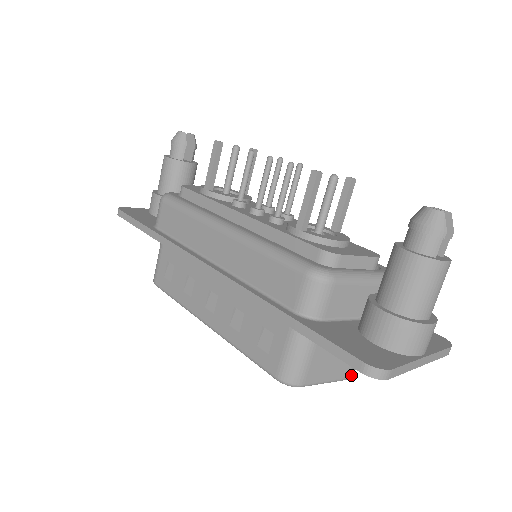
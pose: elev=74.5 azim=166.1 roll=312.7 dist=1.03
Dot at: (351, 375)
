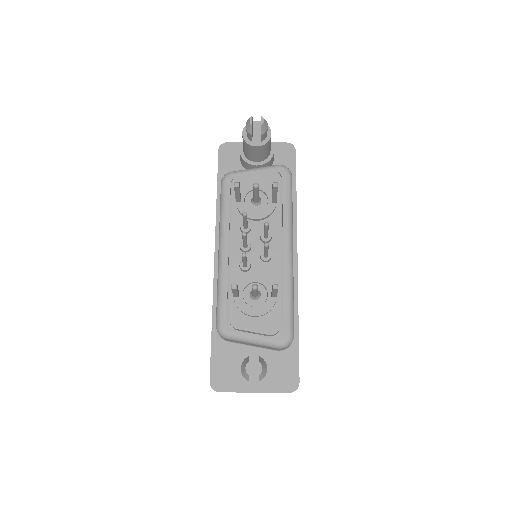
Dot at: occluded
